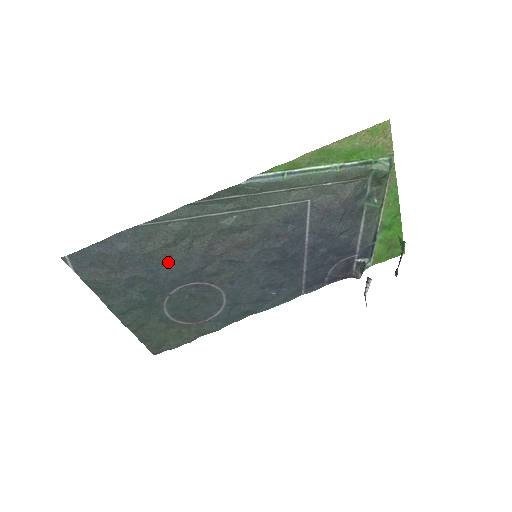
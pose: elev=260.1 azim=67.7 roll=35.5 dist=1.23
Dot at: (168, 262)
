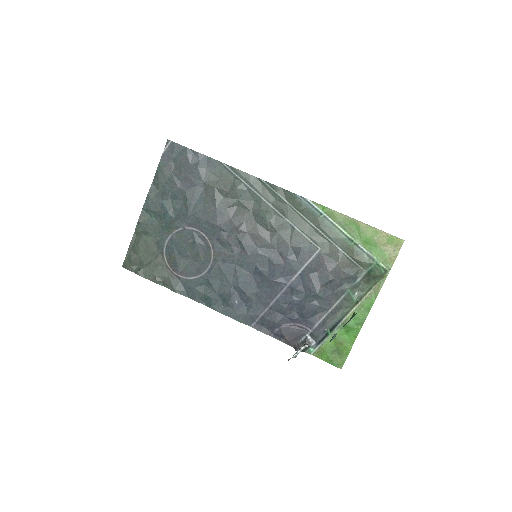
Dot at: (210, 203)
